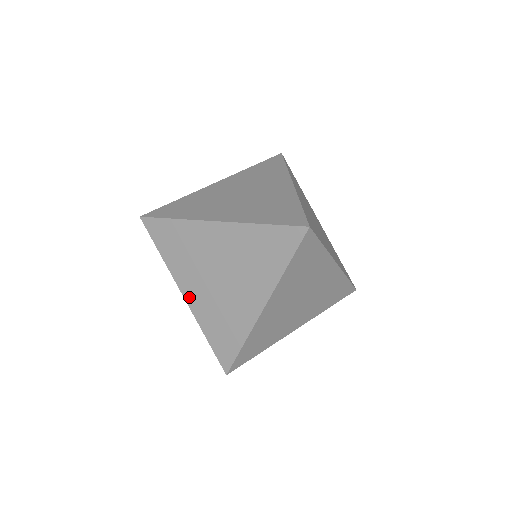
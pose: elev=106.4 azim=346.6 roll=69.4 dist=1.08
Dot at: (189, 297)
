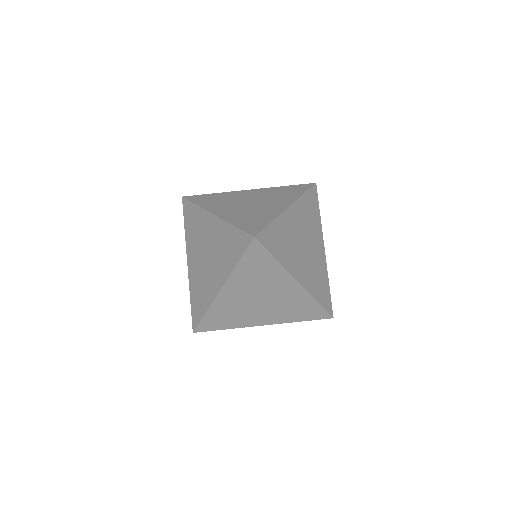
Dot at: (190, 265)
